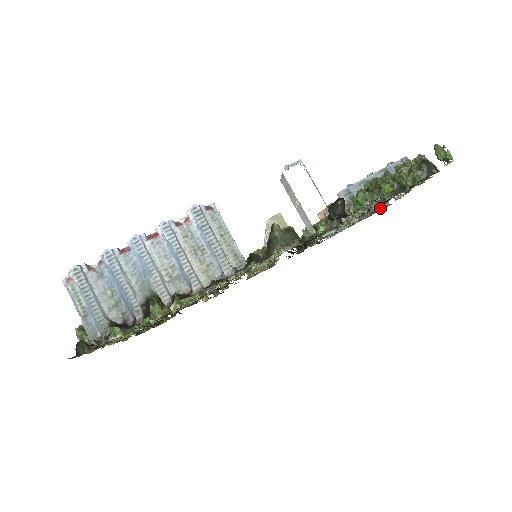
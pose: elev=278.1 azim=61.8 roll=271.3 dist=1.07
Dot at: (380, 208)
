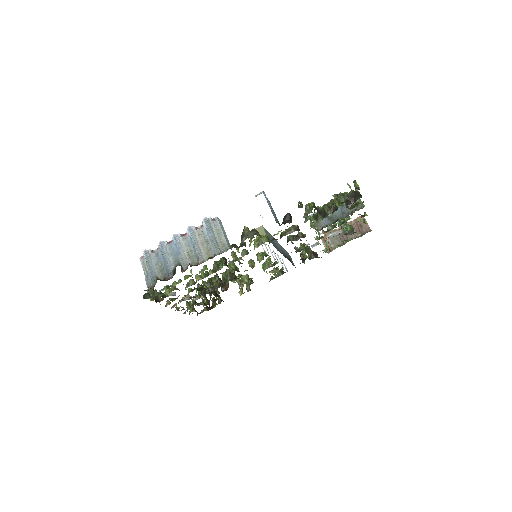
Dot at: (350, 229)
